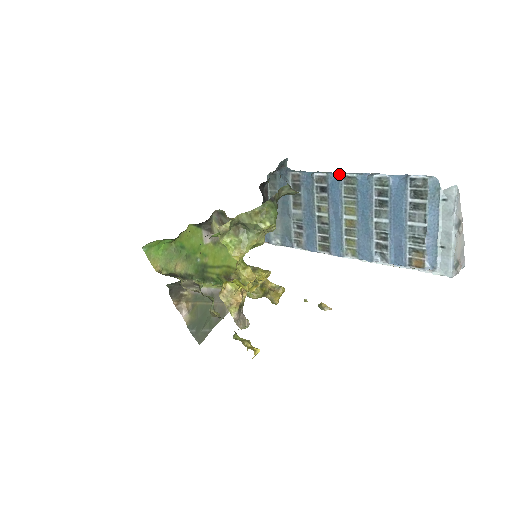
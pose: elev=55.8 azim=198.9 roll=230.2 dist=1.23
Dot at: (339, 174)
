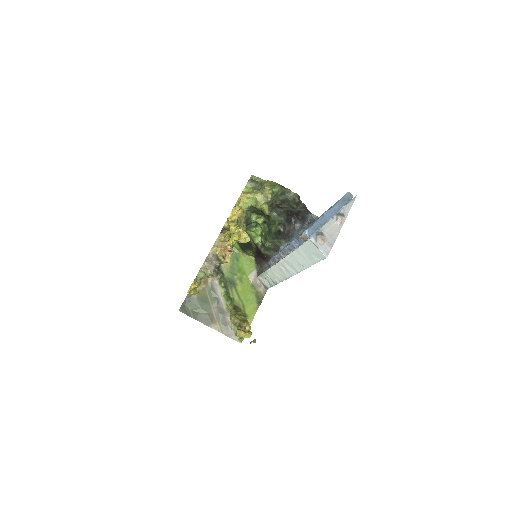
Dot at: occluded
